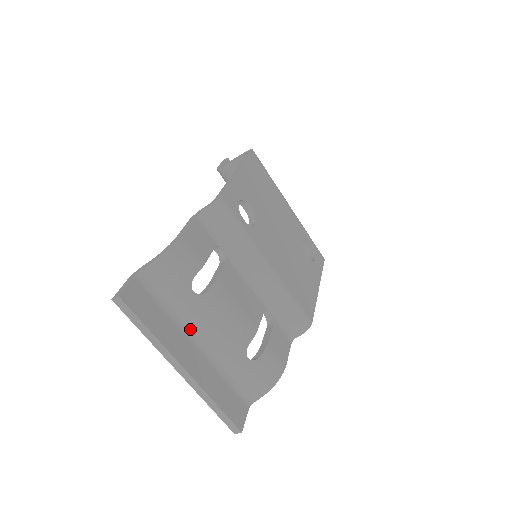
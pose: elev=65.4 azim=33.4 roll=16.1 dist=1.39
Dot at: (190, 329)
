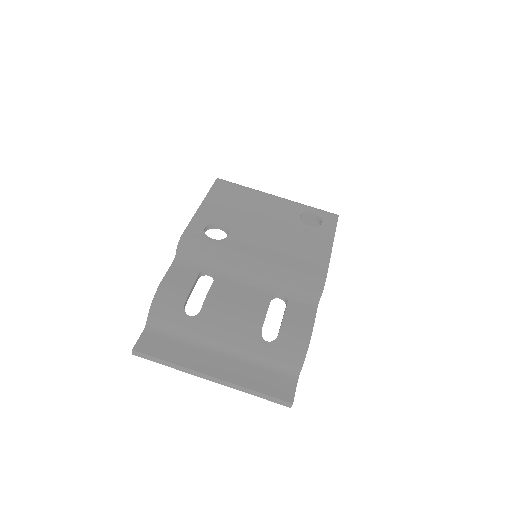
Dot at: (207, 344)
